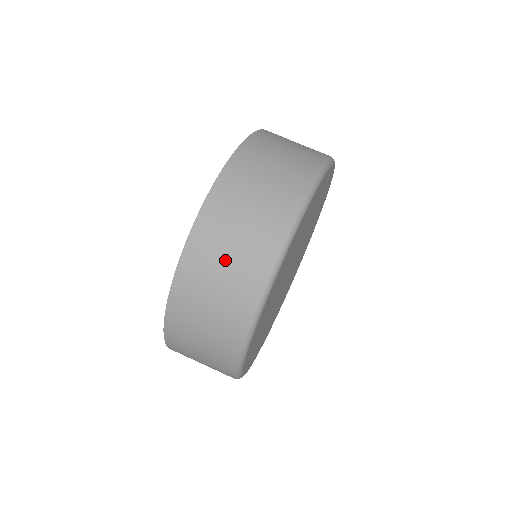
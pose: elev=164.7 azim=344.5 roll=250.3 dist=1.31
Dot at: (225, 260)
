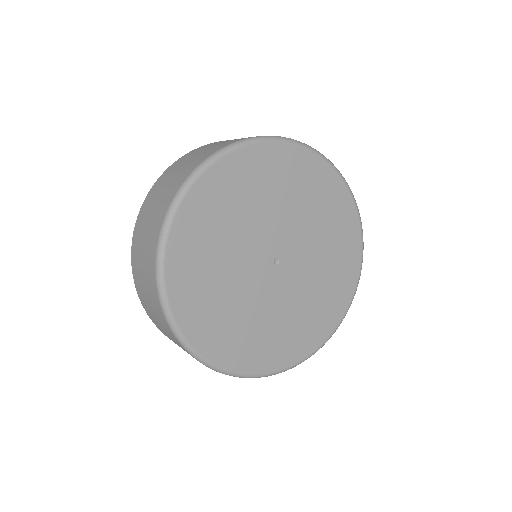
Dot at: (152, 211)
